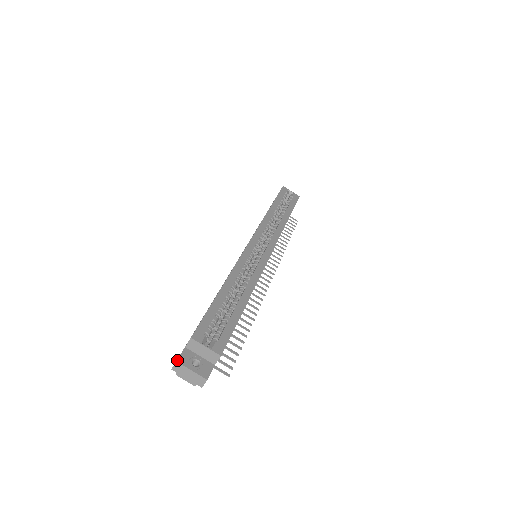
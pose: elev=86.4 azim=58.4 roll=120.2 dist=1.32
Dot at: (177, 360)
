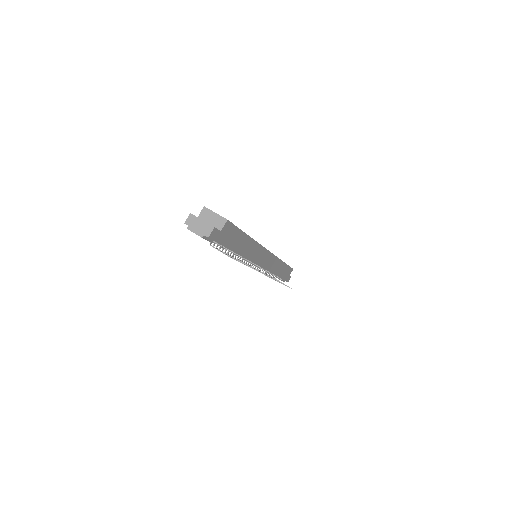
Dot at: occluded
